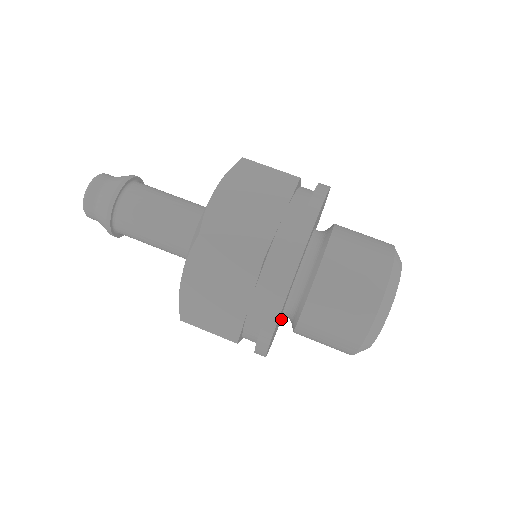
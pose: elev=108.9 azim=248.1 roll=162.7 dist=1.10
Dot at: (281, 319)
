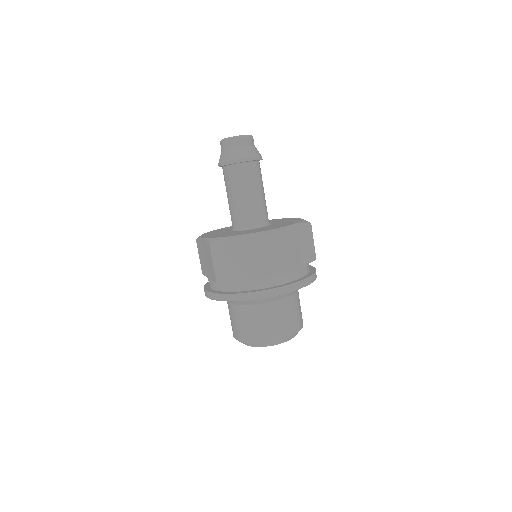
Dot at: occluded
